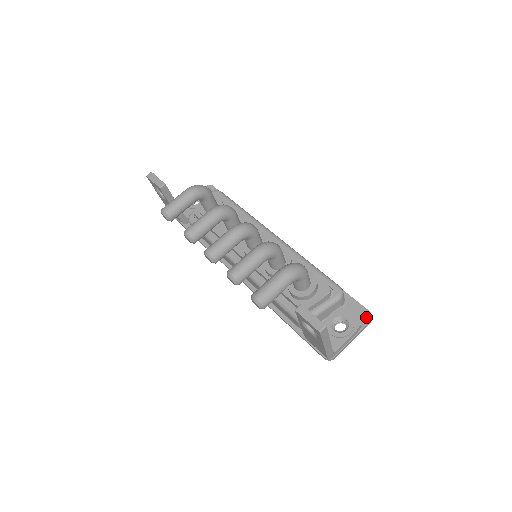
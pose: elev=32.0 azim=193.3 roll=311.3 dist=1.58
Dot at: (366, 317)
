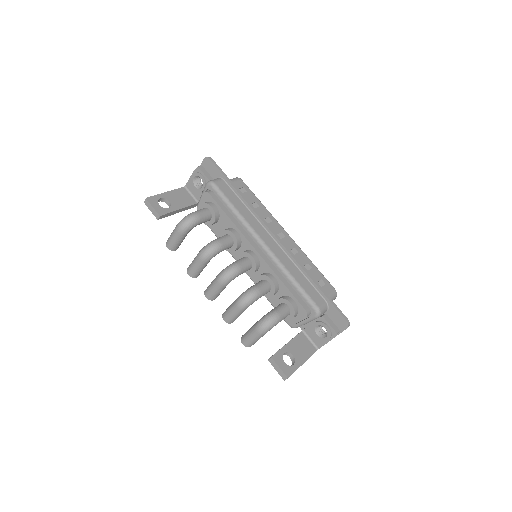
Dot at: (343, 325)
